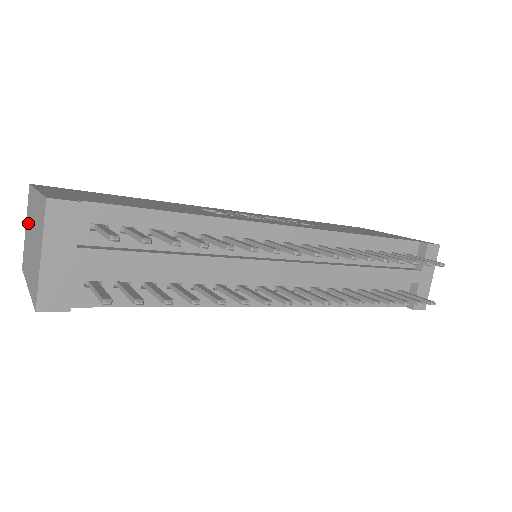
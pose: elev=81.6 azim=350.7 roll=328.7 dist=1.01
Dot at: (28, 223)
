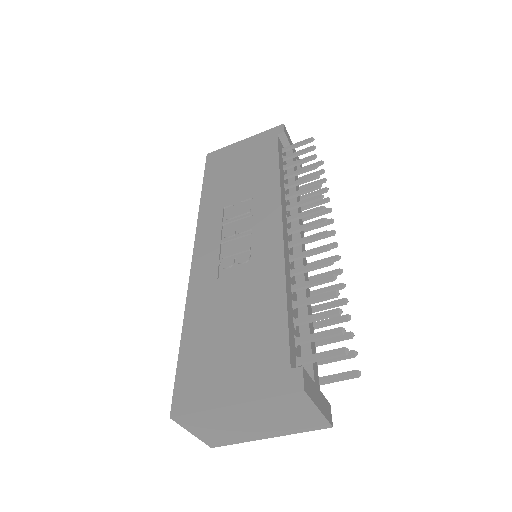
Dot at: (210, 428)
